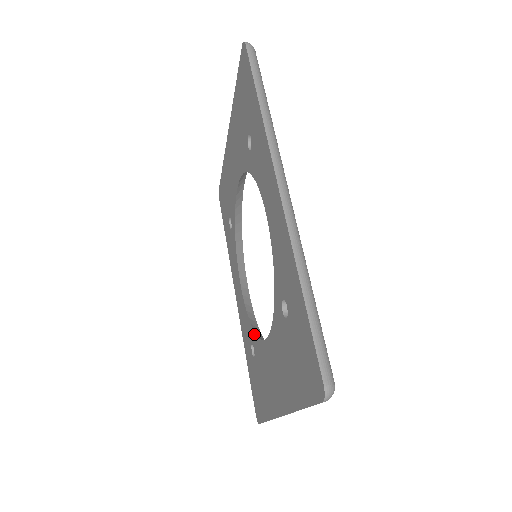
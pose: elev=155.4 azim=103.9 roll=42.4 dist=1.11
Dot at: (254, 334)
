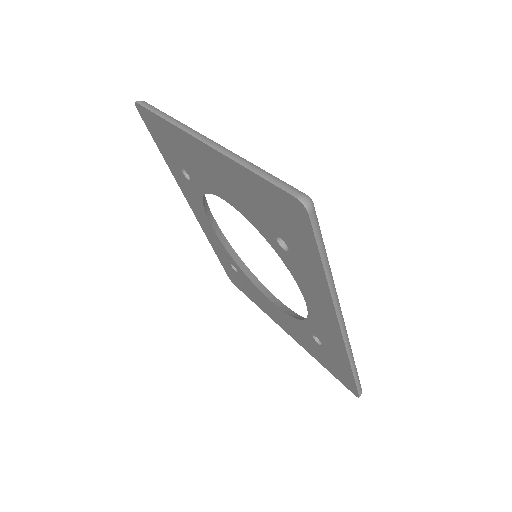
Dot at: (242, 271)
